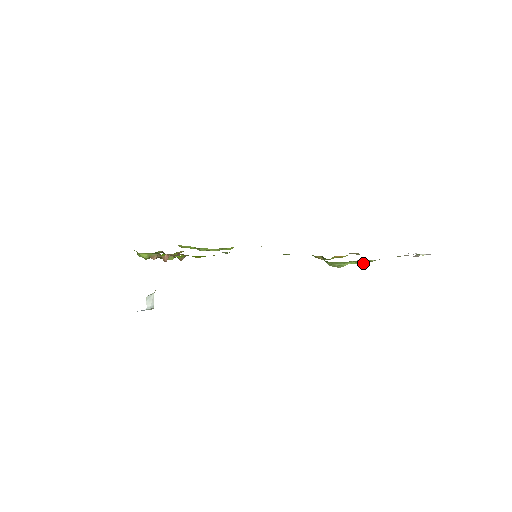
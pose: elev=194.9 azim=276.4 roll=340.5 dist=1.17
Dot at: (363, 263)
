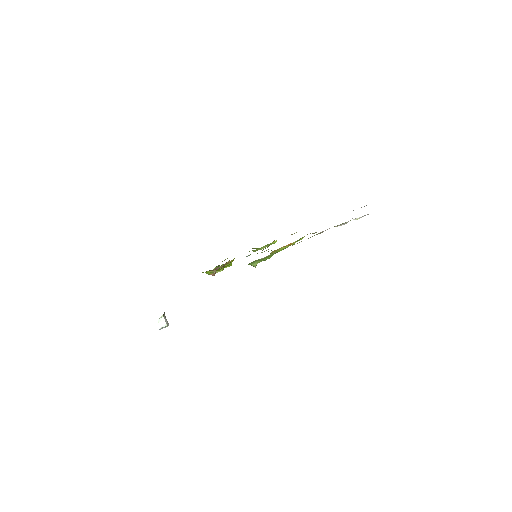
Dot at: (266, 259)
